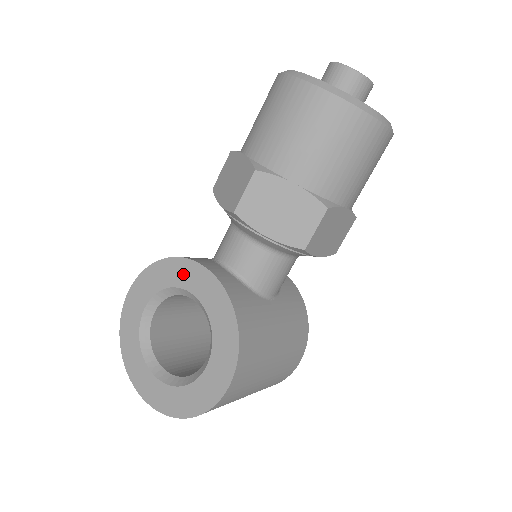
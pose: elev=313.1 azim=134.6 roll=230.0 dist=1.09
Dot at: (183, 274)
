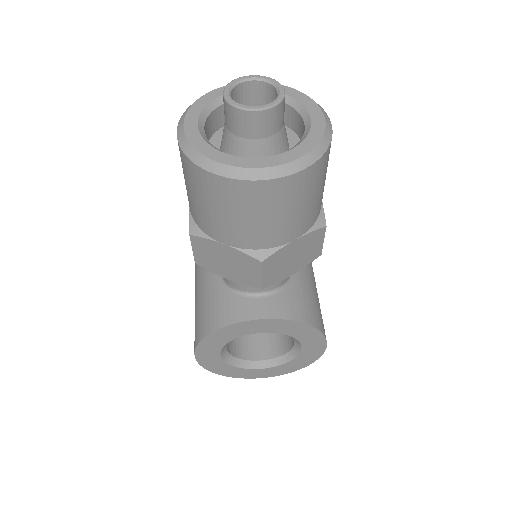
Dot at: (240, 330)
